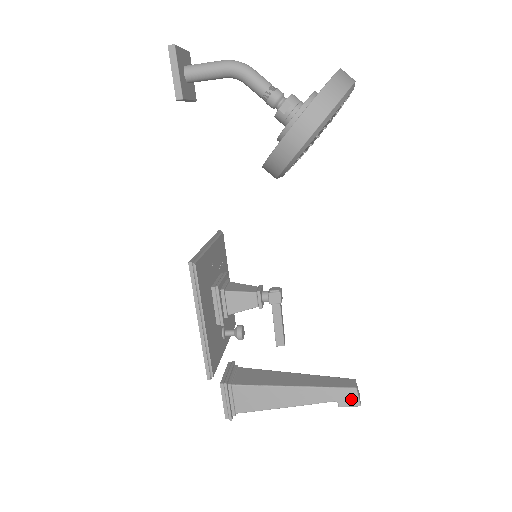
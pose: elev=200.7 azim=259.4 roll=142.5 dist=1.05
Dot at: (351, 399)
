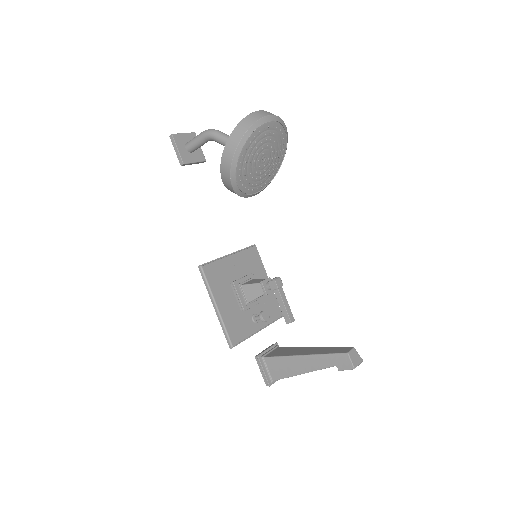
Dot at: (346, 363)
